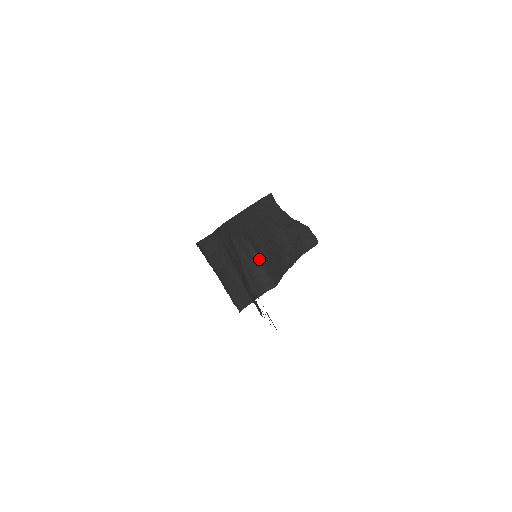
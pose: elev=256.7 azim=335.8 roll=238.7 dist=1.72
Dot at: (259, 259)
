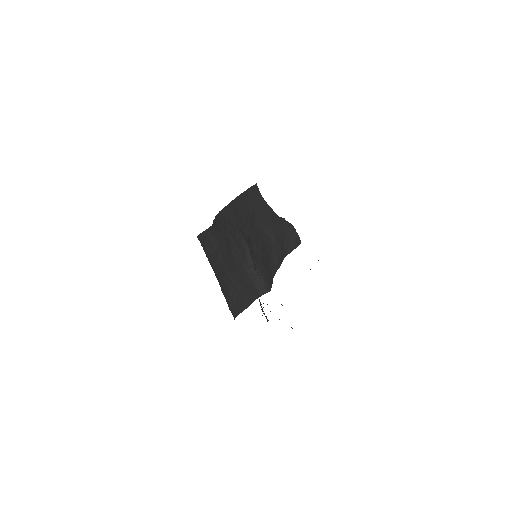
Dot at: (254, 259)
